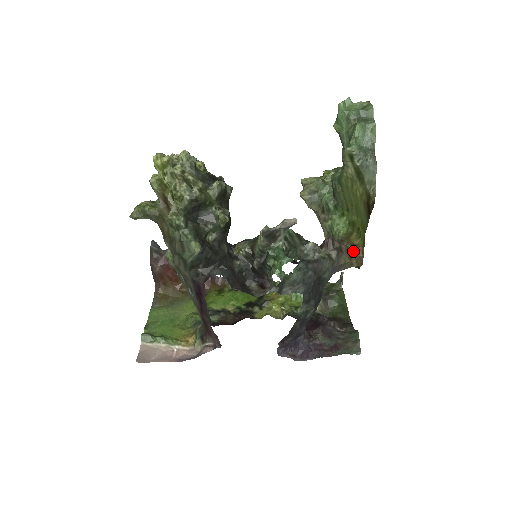
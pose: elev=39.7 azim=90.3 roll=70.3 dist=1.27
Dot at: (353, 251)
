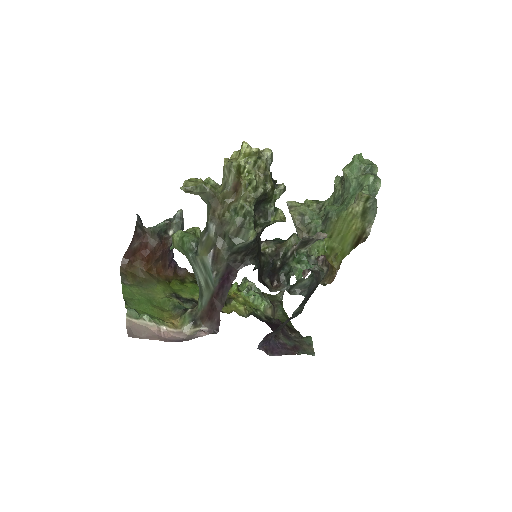
Dot at: (332, 271)
